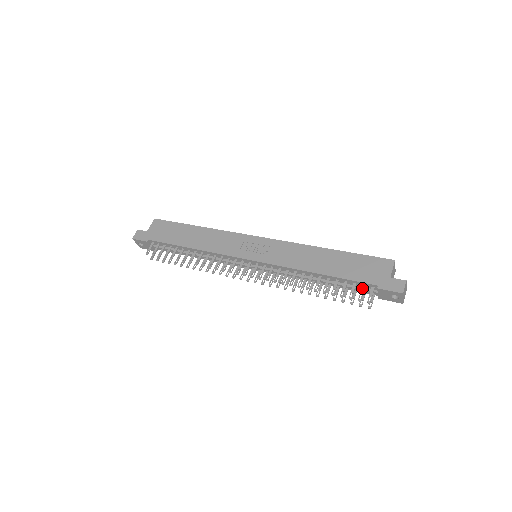
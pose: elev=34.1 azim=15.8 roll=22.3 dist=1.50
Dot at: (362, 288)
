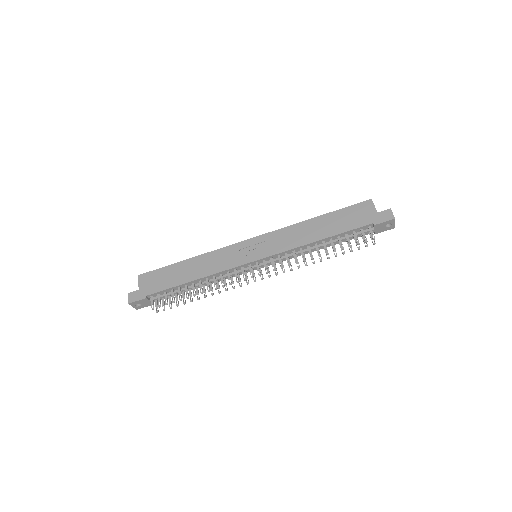
Dot at: (362, 232)
